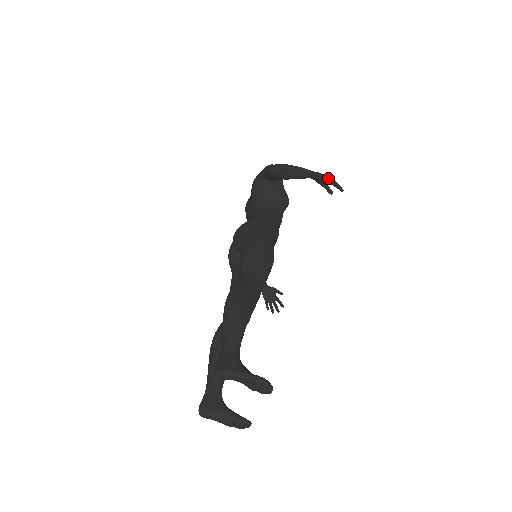
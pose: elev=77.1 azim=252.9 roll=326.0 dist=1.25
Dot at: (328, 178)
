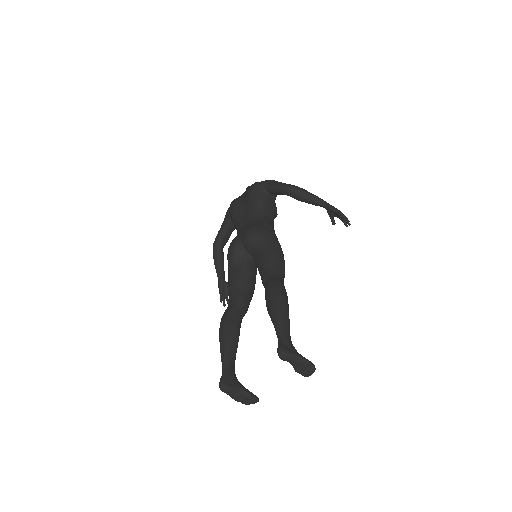
Dot at: (343, 214)
